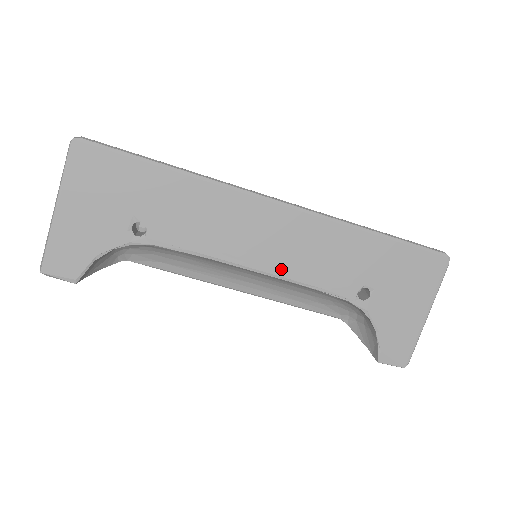
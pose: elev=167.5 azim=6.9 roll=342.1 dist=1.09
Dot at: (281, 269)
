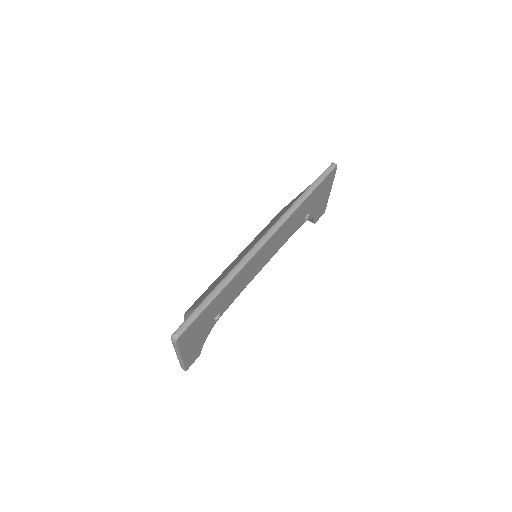
Dot at: (275, 253)
